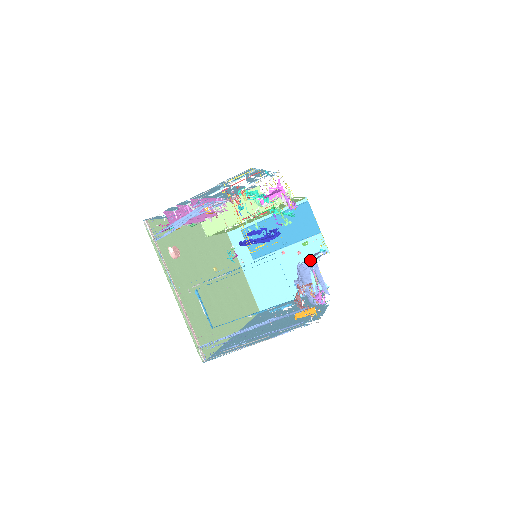
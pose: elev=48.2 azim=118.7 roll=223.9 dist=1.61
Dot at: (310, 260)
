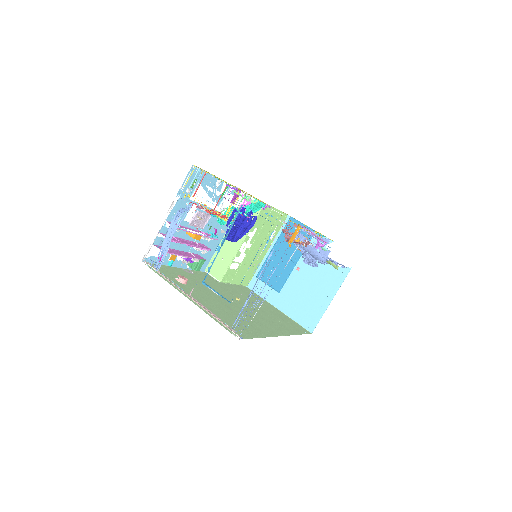
Dot at: occluded
